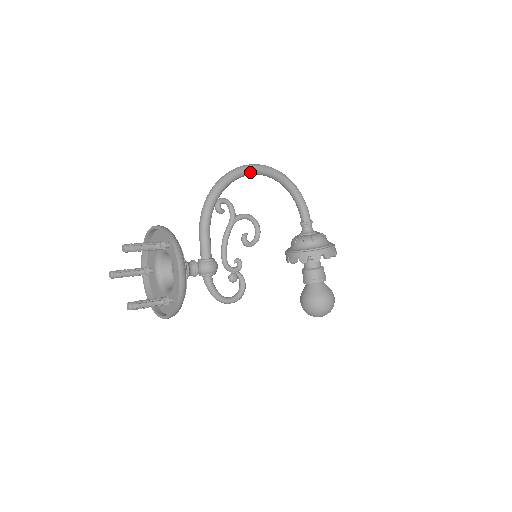
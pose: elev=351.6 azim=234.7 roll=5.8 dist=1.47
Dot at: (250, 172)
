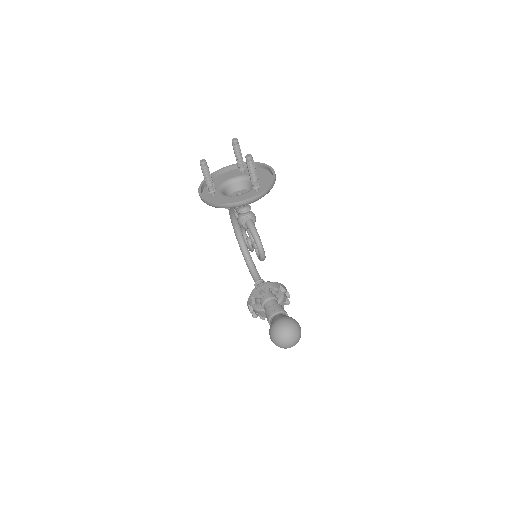
Dot at: occluded
